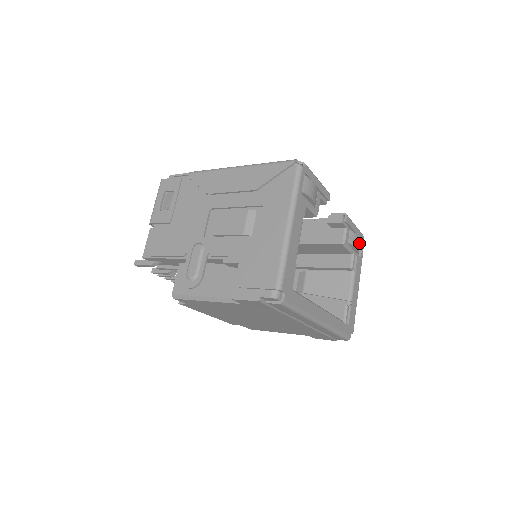
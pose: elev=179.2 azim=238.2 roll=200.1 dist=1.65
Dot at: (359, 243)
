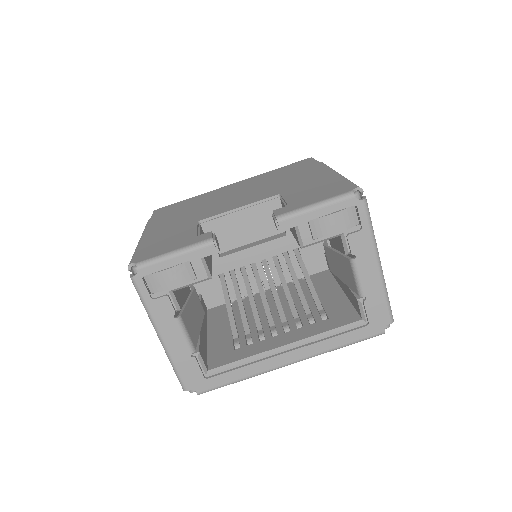
Dot at: (347, 215)
